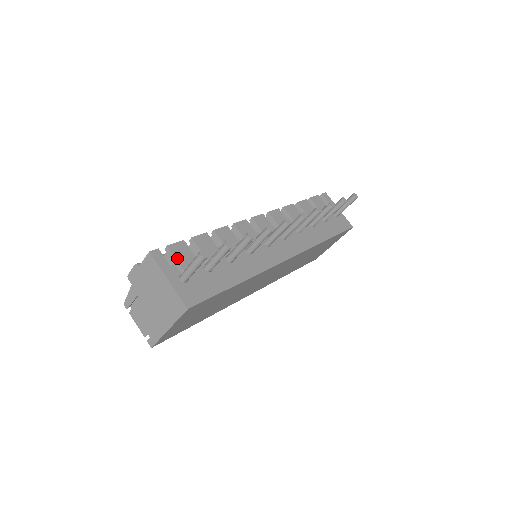
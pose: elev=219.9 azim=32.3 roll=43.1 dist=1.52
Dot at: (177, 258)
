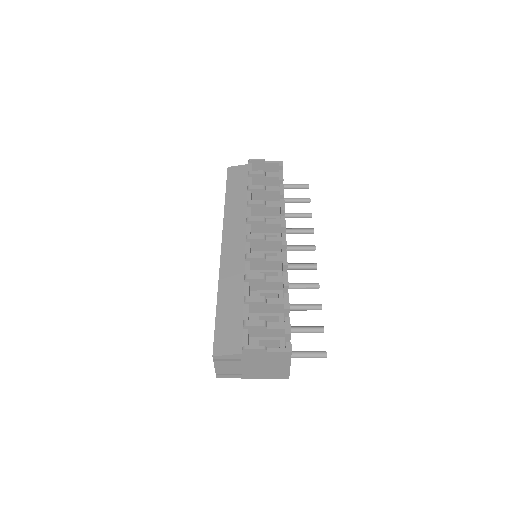
Dot at: occluded
